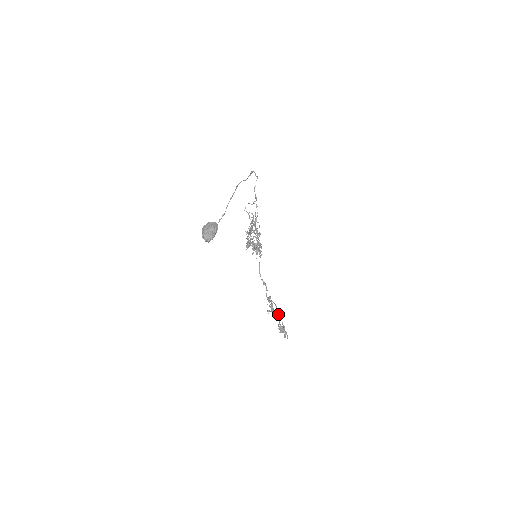
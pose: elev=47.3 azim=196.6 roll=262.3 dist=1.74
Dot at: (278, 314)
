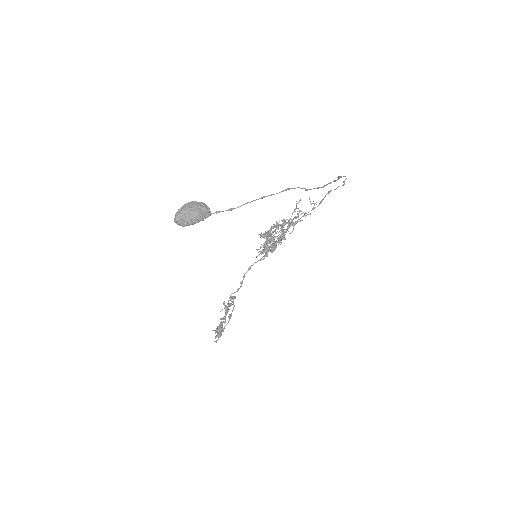
Dot at: (229, 316)
